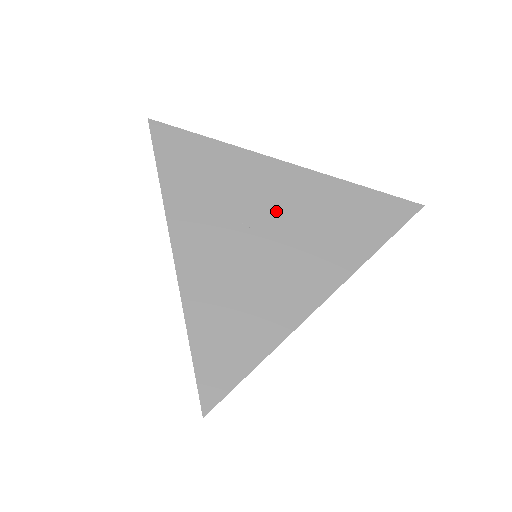
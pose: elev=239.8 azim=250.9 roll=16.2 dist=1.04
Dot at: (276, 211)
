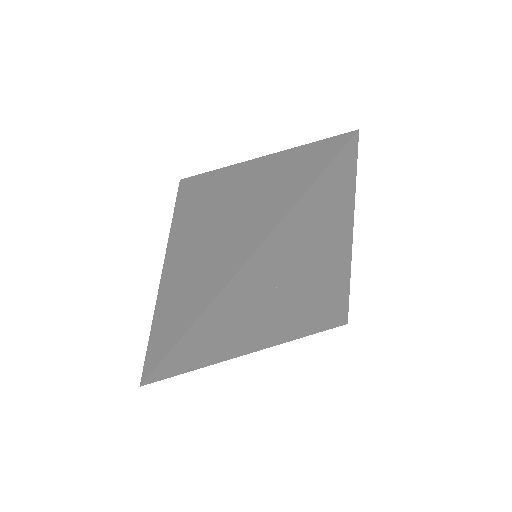
Dot at: (231, 203)
